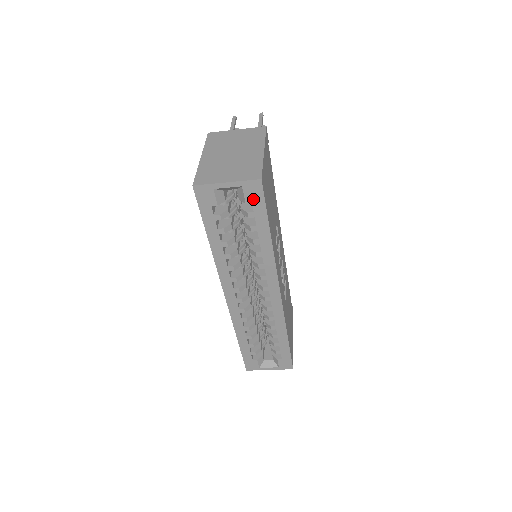
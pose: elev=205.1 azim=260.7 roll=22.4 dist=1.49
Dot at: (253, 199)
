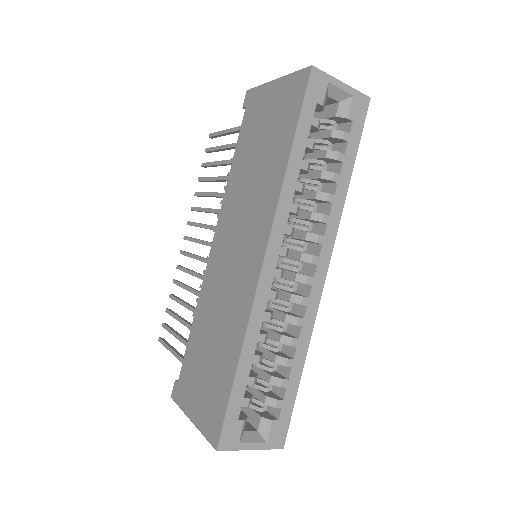
Dot at: (355, 117)
